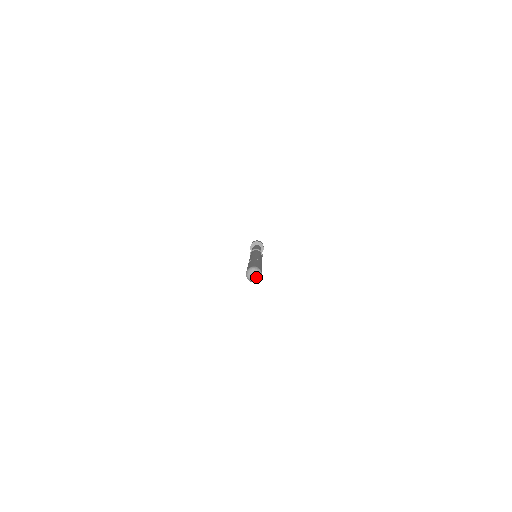
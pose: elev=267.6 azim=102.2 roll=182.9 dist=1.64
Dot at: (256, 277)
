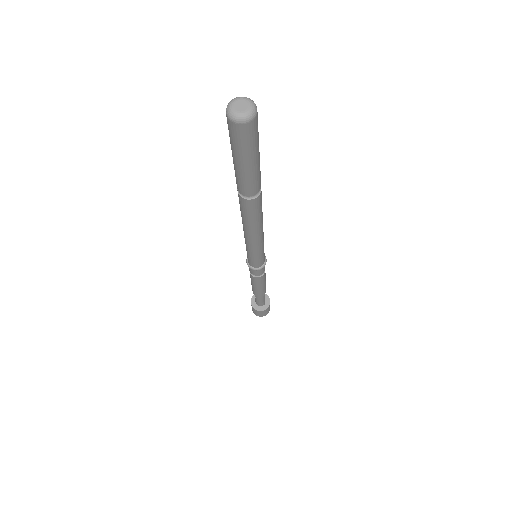
Dot at: (247, 106)
